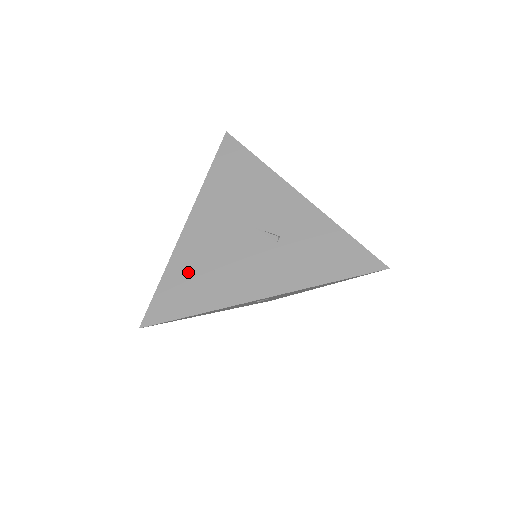
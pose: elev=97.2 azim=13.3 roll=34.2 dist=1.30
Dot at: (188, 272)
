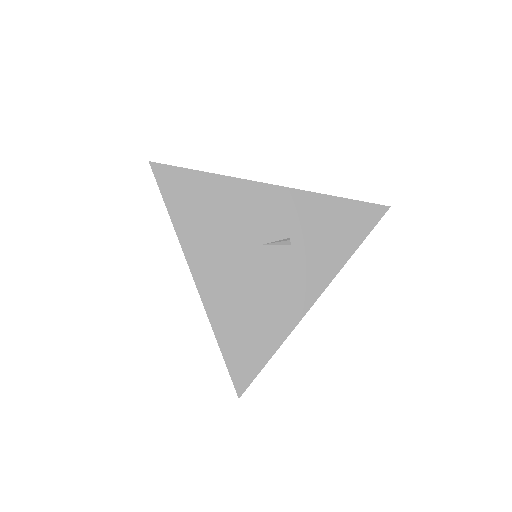
Dot at: (238, 325)
